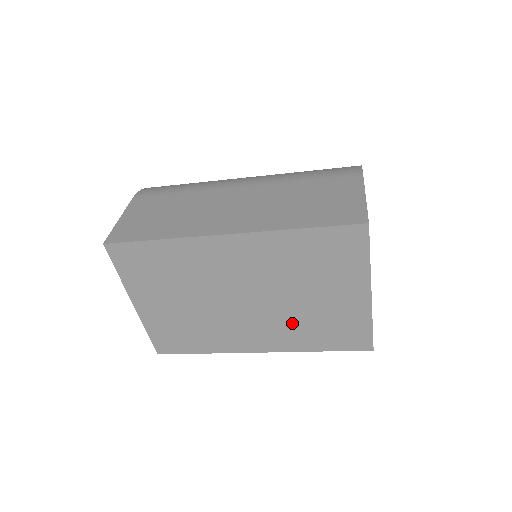
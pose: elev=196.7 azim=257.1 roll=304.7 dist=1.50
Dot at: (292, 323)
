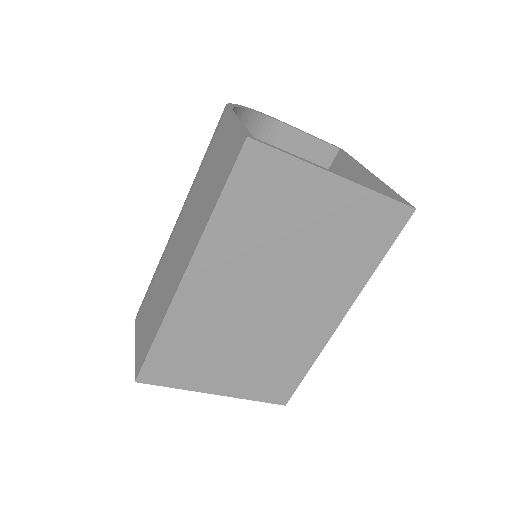
Dot at: (326, 271)
